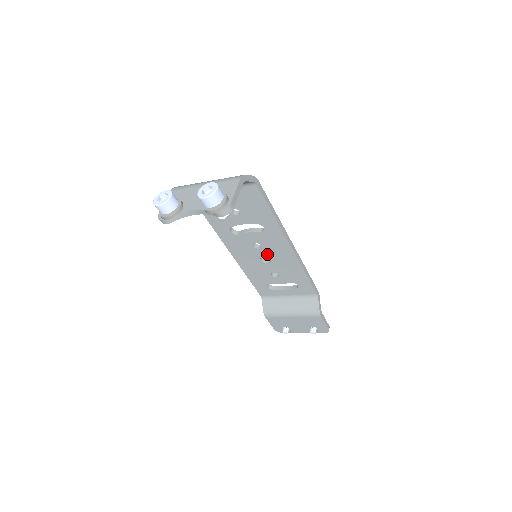
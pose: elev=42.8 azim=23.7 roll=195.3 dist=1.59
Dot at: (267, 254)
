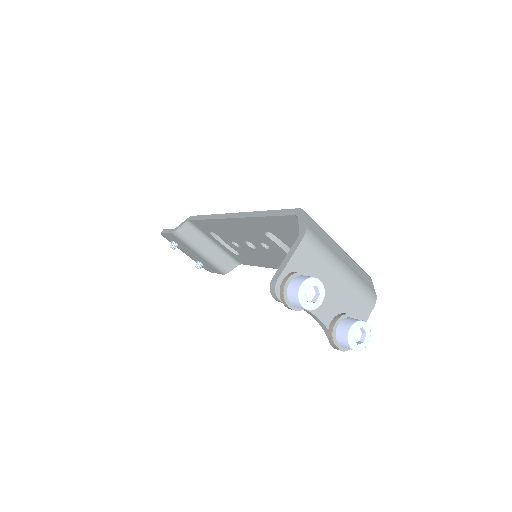
Dot at: (260, 249)
